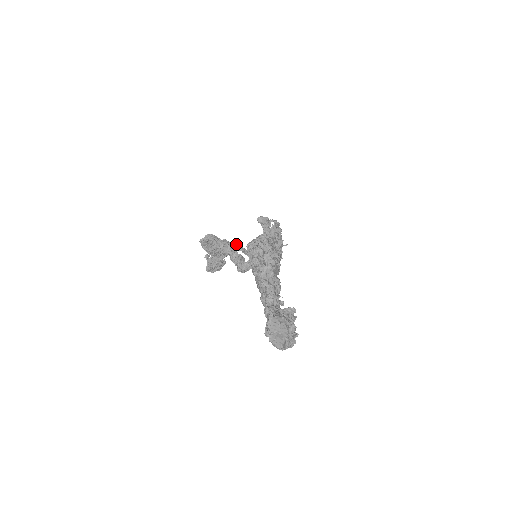
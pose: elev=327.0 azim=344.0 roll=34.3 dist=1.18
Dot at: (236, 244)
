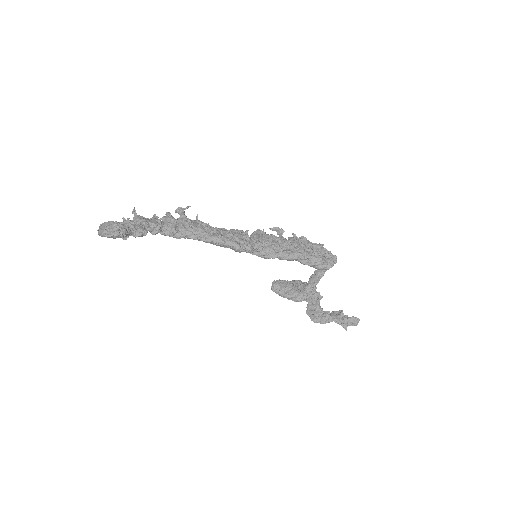
Dot at: occluded
